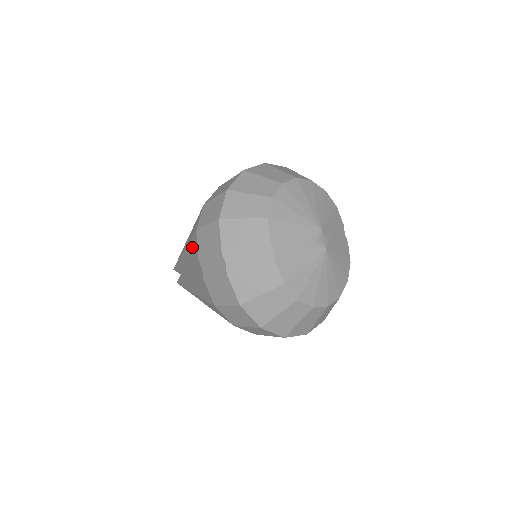
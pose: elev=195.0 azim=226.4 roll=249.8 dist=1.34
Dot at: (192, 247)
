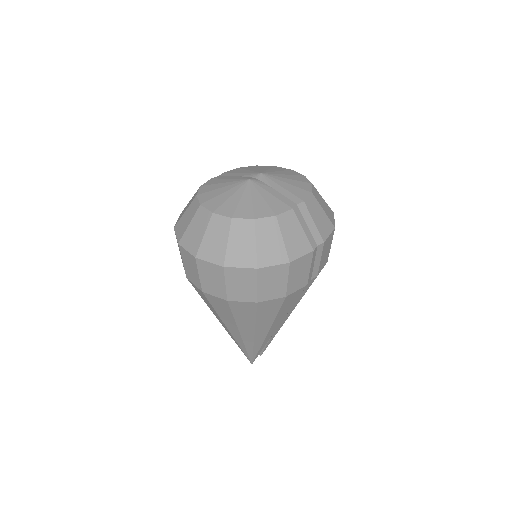
Dot at: occluded
